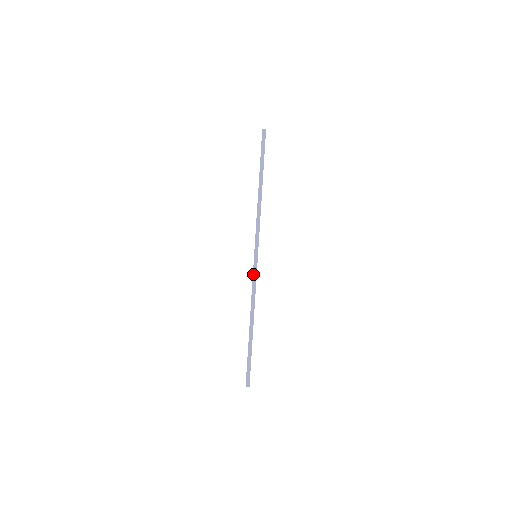
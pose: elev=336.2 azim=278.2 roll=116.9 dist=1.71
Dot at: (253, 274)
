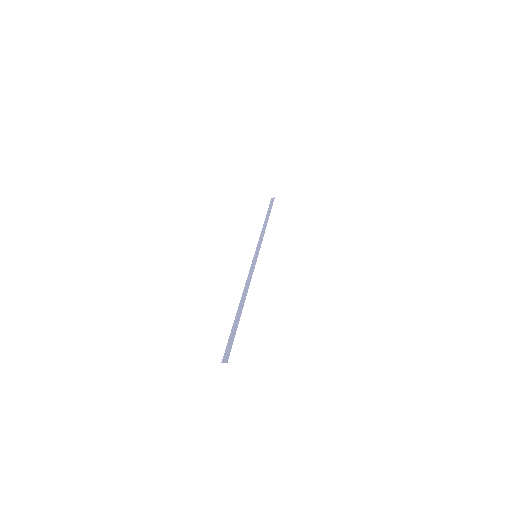
Dot at: (251, 267)
